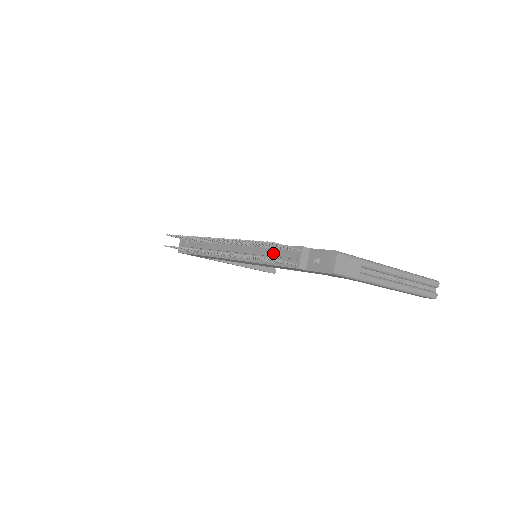
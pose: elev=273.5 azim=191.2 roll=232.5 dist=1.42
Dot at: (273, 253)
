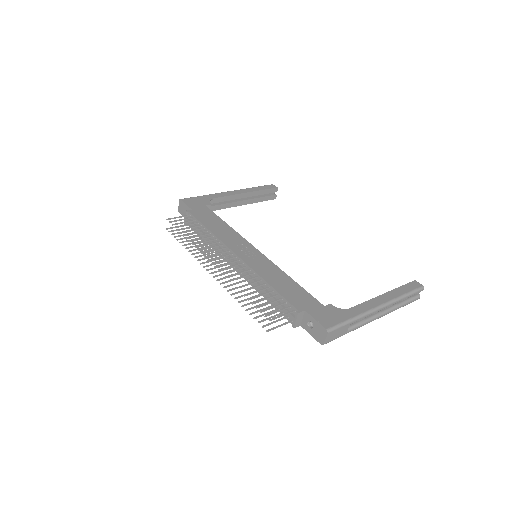
Dot at: occluded
